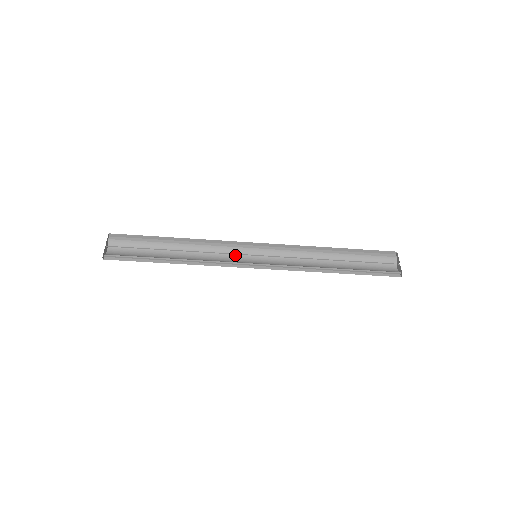
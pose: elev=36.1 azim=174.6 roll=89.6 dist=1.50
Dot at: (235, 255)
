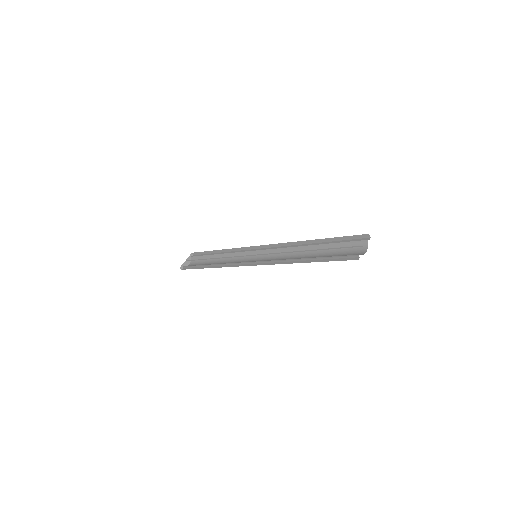
Dot at: (248, 258)
